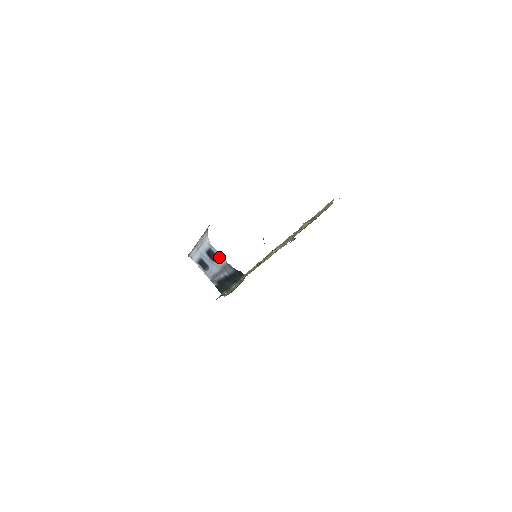
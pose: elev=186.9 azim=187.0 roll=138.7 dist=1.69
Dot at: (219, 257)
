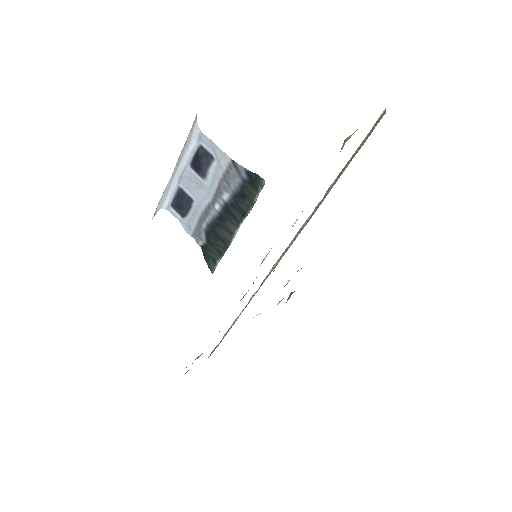
Dot at: (216, 157)
